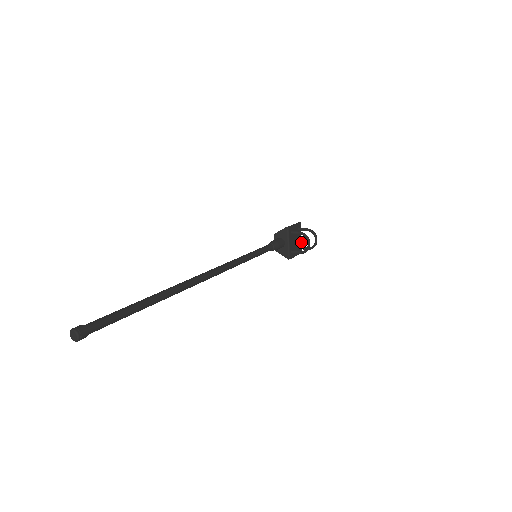
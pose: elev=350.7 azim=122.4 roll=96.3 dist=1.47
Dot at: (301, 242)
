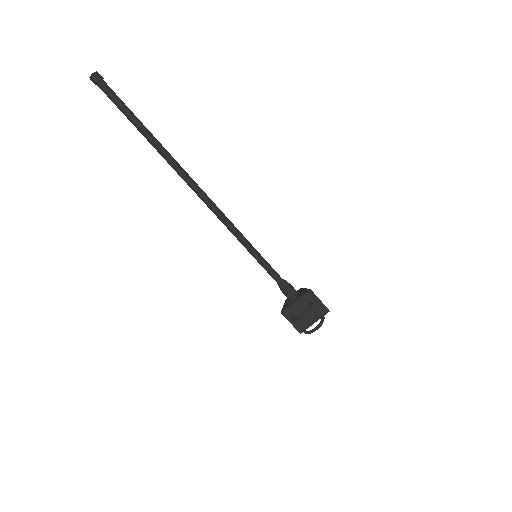
Dot at: (311, 325)
